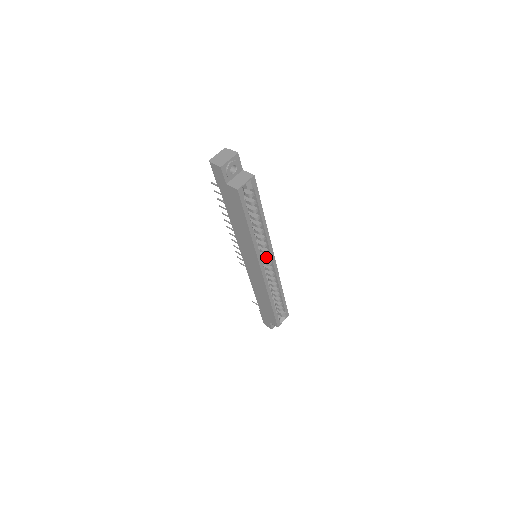
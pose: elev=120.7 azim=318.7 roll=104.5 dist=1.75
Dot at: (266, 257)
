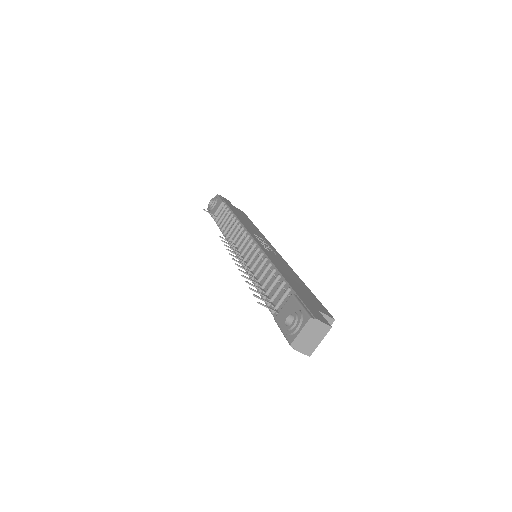
Dot at: occluded
